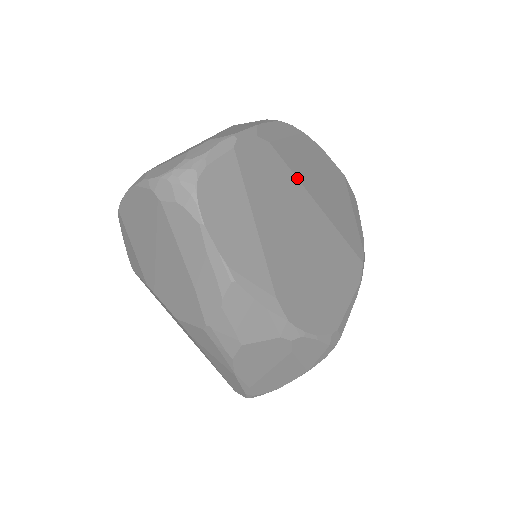
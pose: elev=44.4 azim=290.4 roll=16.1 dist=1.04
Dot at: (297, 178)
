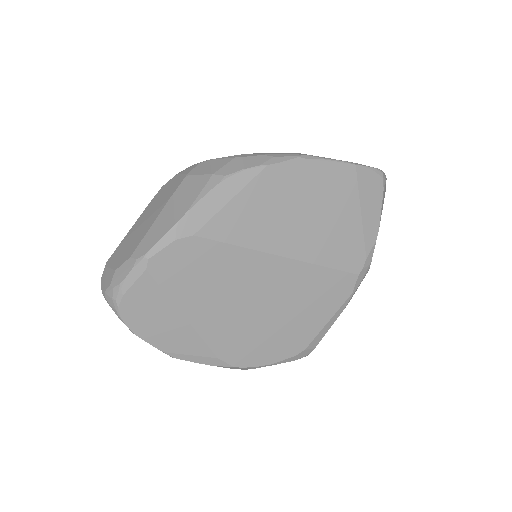
Dot at: (241, 246)
